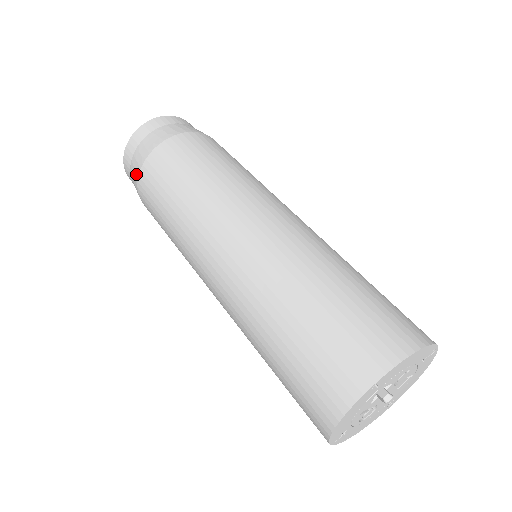
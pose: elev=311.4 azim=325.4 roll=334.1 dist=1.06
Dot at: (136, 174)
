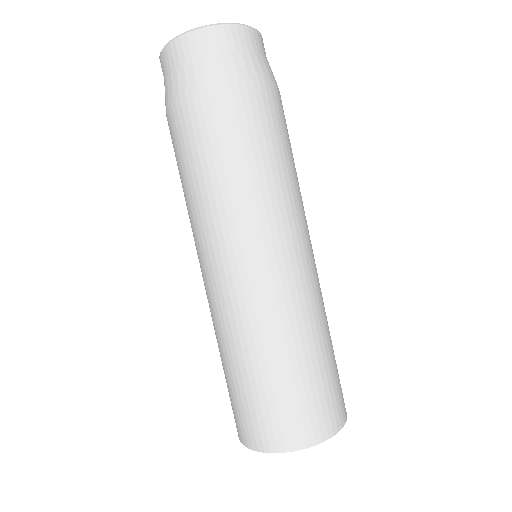
Dot at: occluded
